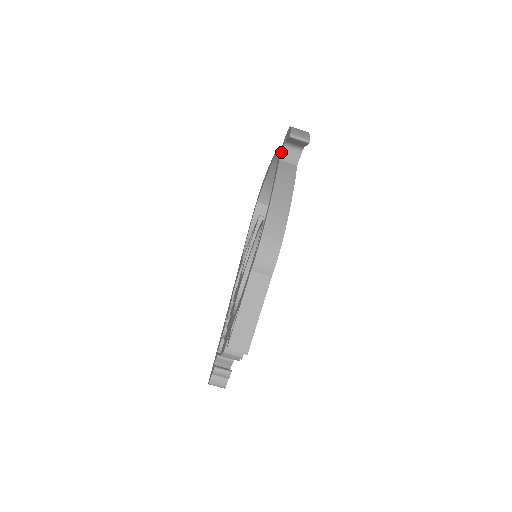
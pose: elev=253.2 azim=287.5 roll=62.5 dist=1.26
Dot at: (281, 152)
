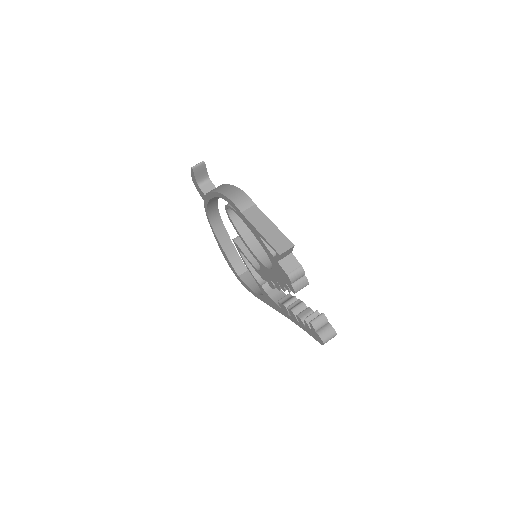
Dot at: (201, 192)
